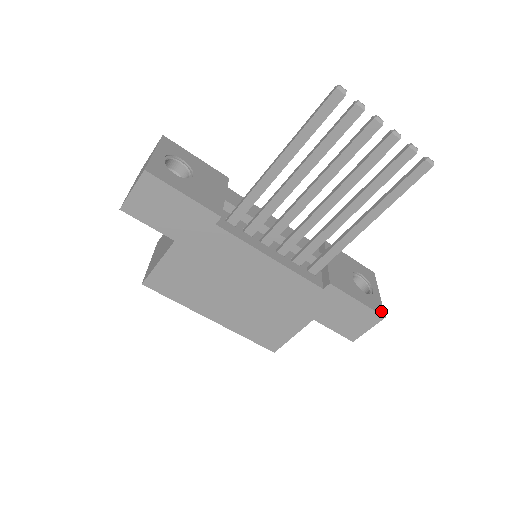
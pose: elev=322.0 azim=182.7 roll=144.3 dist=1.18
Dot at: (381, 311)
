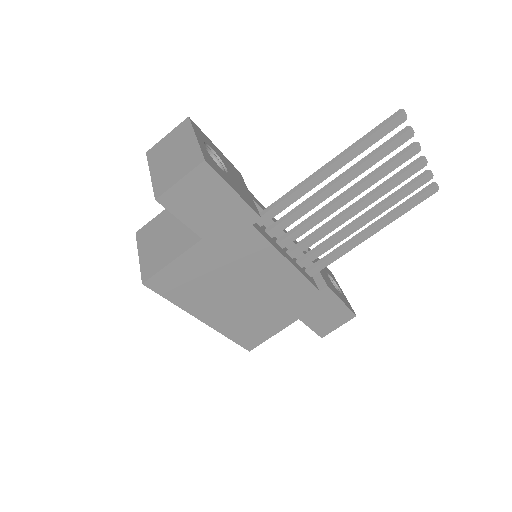
Dot at: (353, 310)
